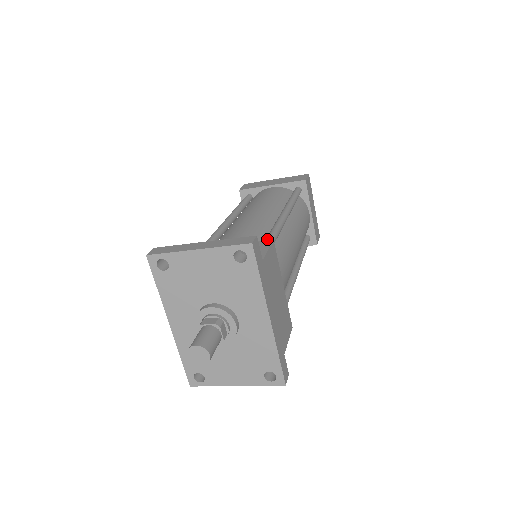
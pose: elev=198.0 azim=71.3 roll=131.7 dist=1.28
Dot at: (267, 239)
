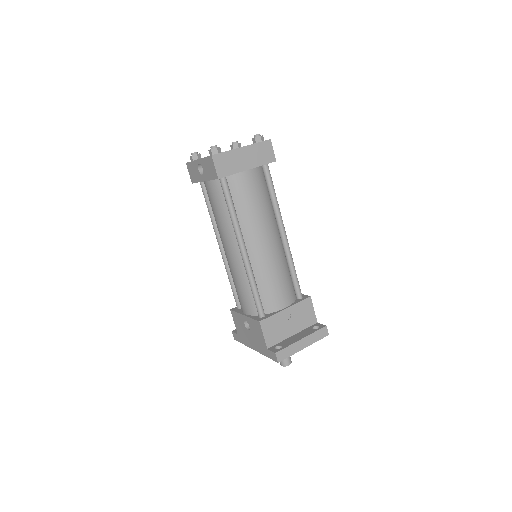
Dot at: (298, 285)
